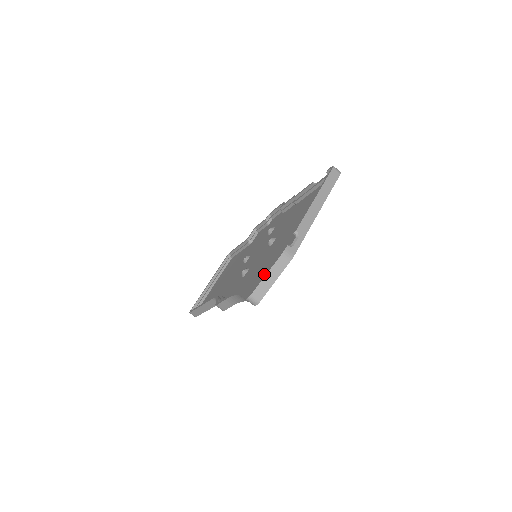
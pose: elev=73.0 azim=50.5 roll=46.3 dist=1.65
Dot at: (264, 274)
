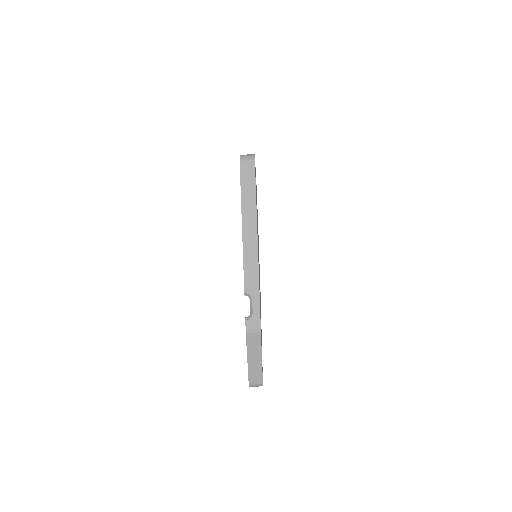
Dot at: occluded
